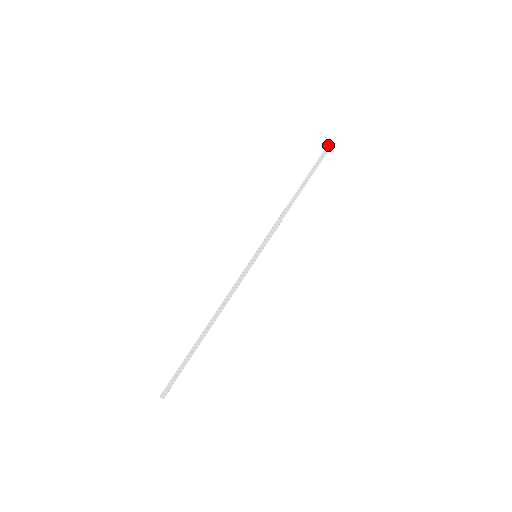
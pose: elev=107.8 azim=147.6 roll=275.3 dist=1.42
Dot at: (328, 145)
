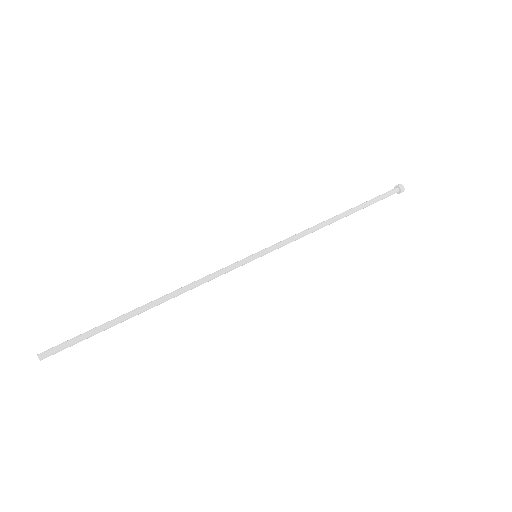
Dot at: (397, 187)
